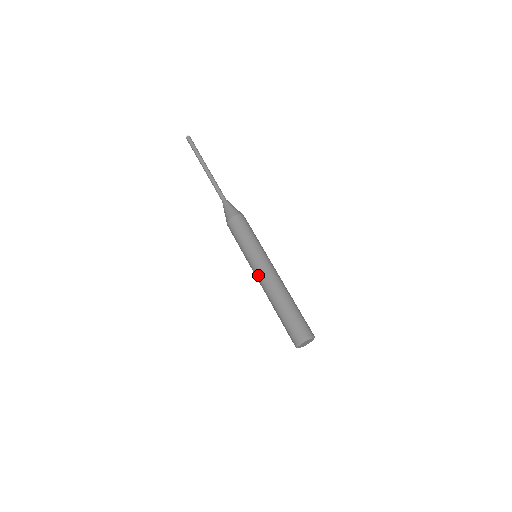
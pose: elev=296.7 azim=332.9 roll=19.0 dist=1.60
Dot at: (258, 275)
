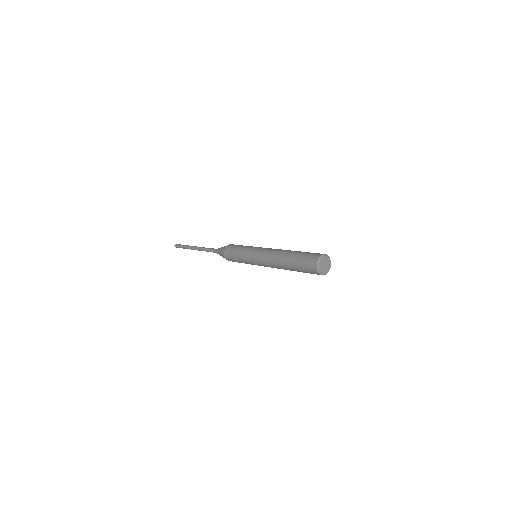
Dot at: (262, 262)
